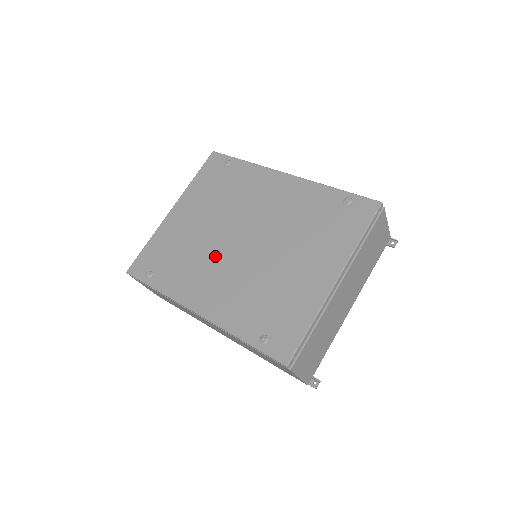
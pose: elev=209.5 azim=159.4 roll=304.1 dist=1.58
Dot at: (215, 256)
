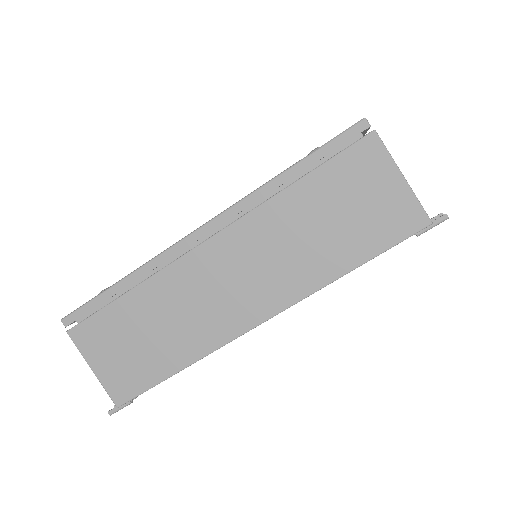
Dot at: occluded
